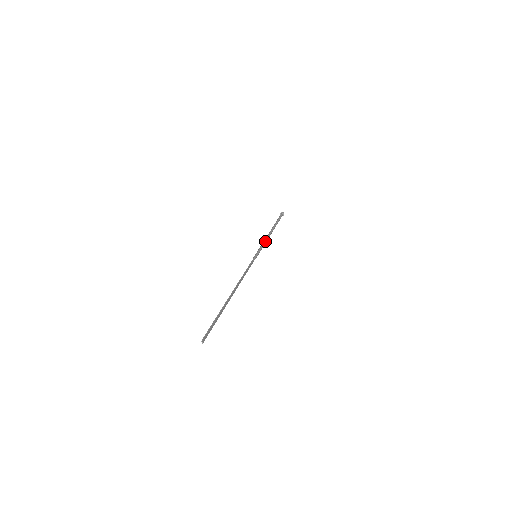
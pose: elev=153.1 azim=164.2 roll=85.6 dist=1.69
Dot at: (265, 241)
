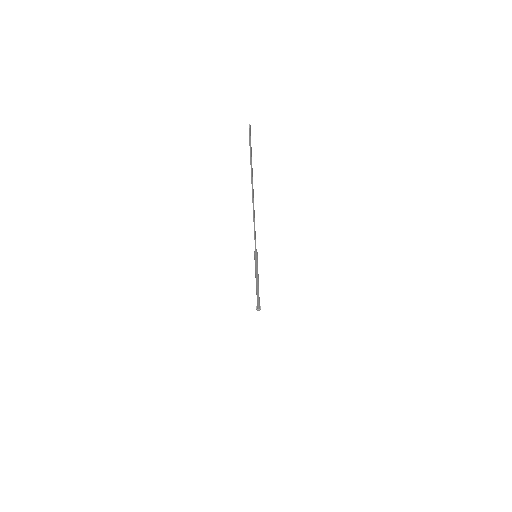
Dot at: occluded
